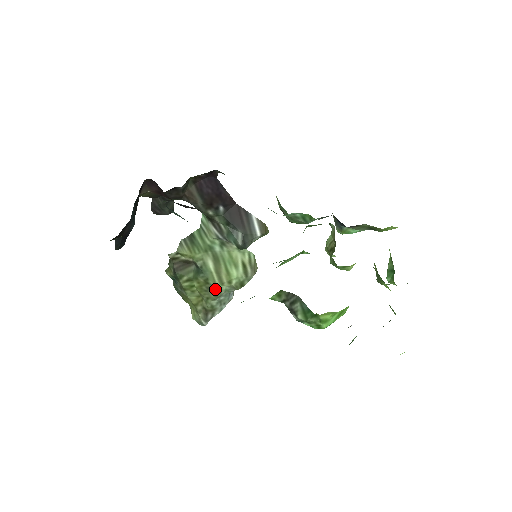
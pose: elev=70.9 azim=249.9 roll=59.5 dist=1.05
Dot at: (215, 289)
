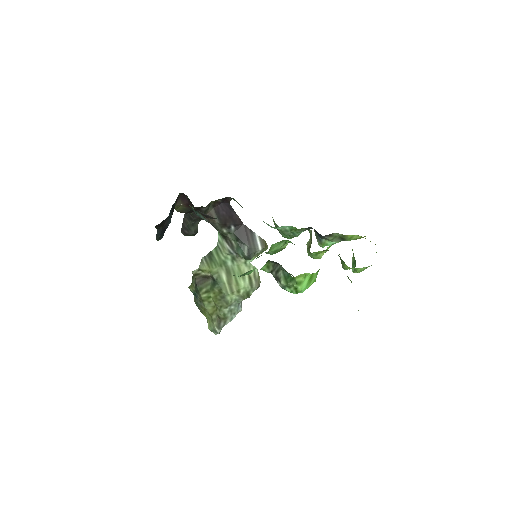
Dot at: (227, 298)
